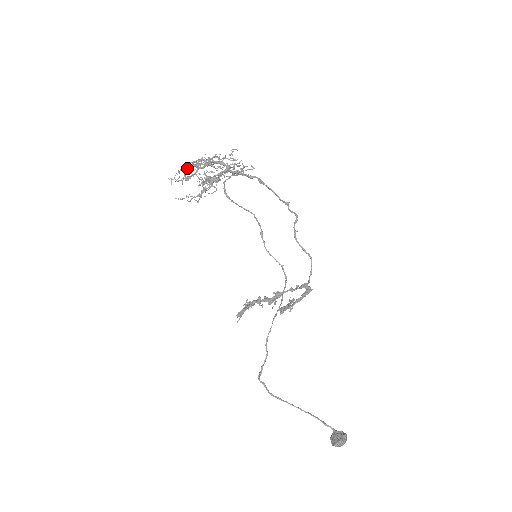
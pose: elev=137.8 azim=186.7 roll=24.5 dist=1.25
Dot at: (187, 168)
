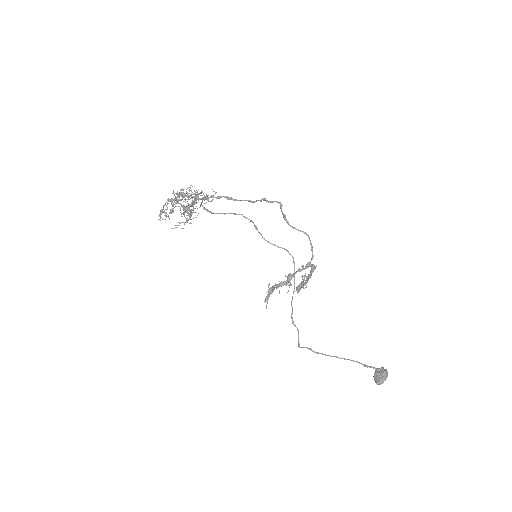
Dot at: (164, 210)
